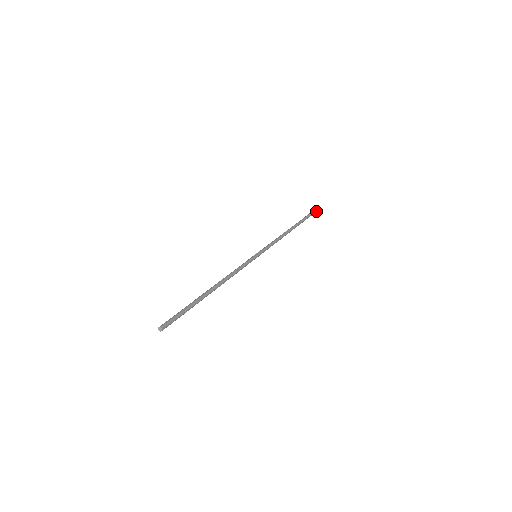
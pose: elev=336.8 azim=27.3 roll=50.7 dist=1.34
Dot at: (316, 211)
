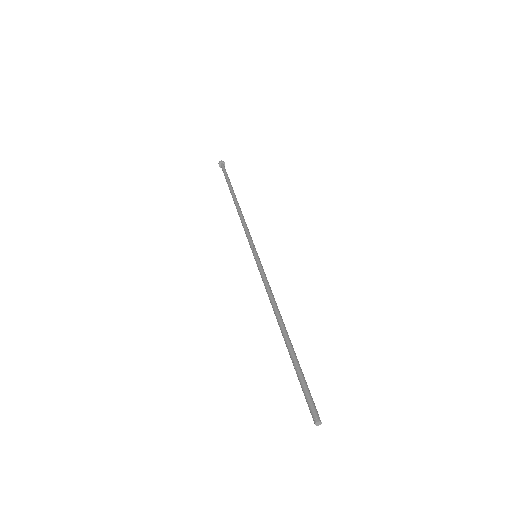
Dot at: (224, 167)
